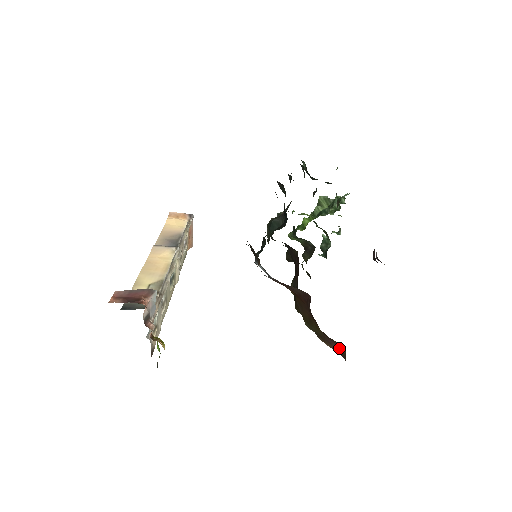
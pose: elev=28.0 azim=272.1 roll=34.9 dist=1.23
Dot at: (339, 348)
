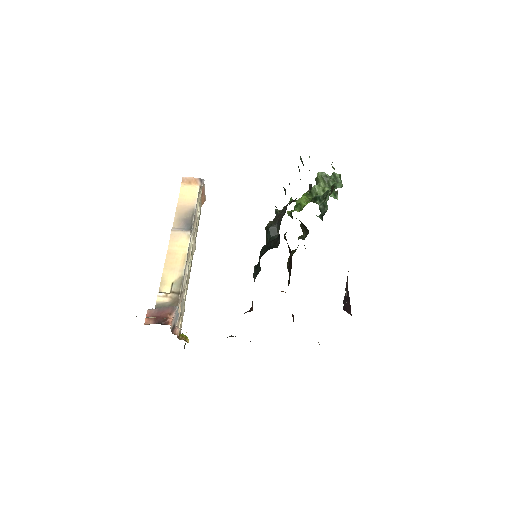
Dot at: occluded
